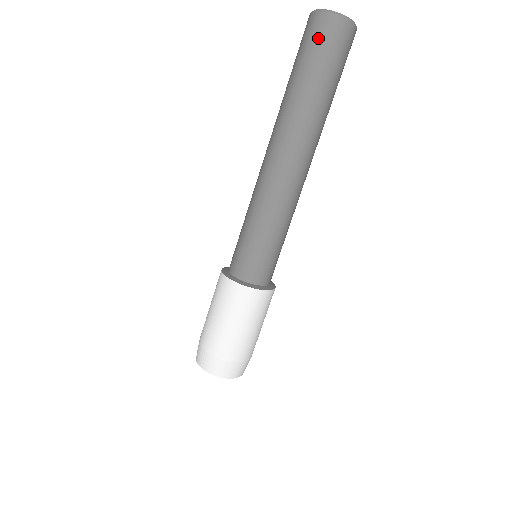
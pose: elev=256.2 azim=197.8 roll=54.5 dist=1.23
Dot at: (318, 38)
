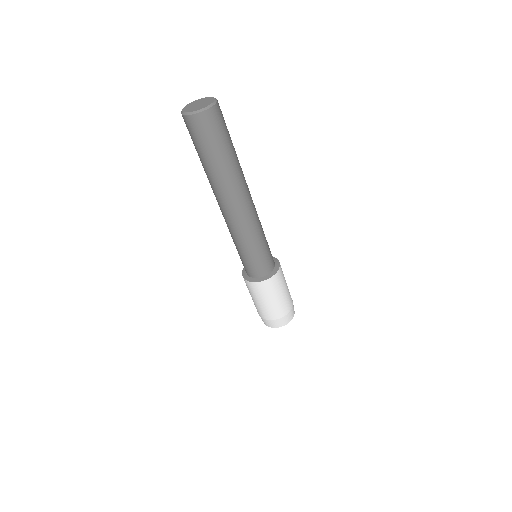
Dot at: (192, 133)
